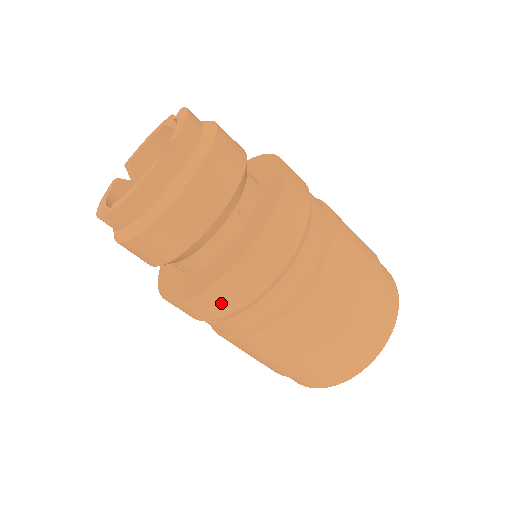
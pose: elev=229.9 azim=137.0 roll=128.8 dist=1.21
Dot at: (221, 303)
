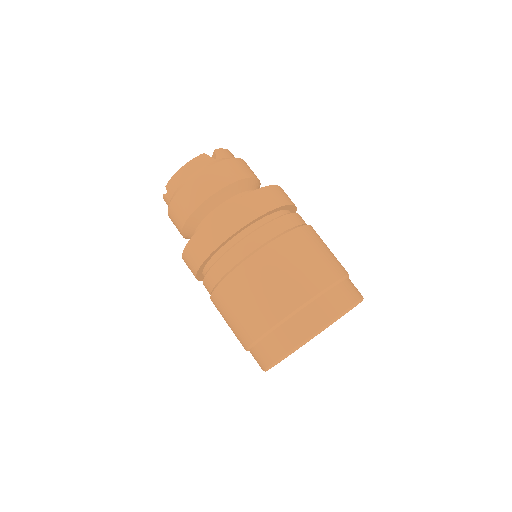
Dot at: (211, 239)
